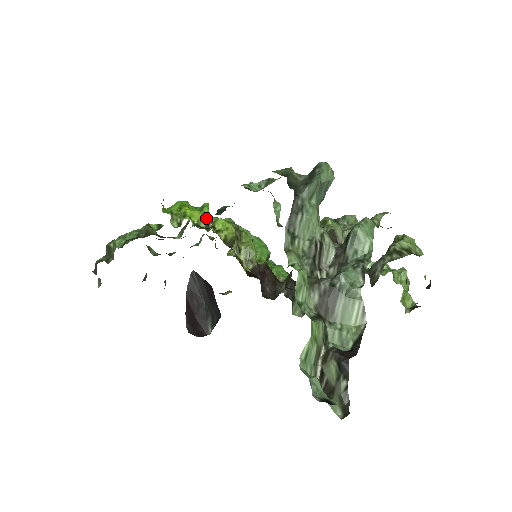
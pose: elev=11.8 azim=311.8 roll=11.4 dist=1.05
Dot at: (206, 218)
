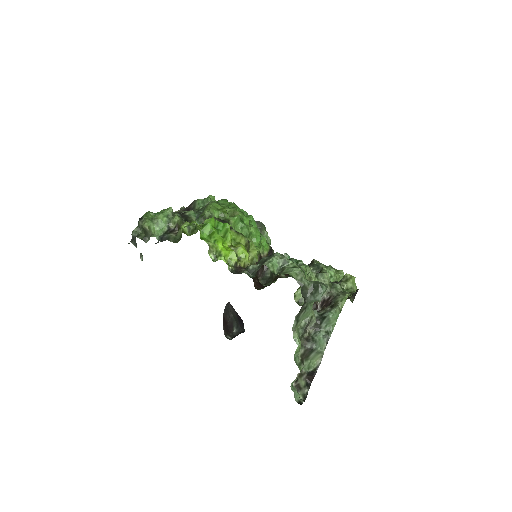
Dot at: (235, 258)
